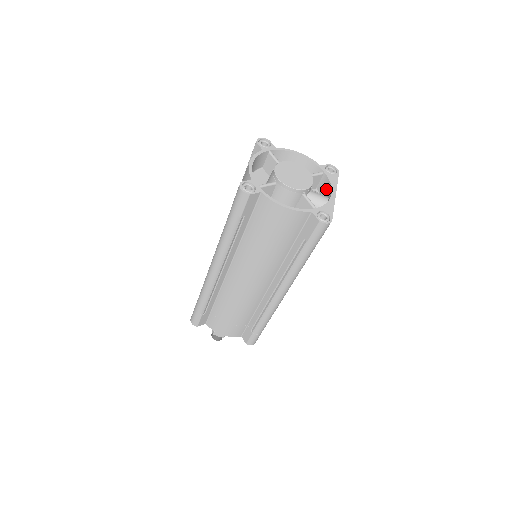
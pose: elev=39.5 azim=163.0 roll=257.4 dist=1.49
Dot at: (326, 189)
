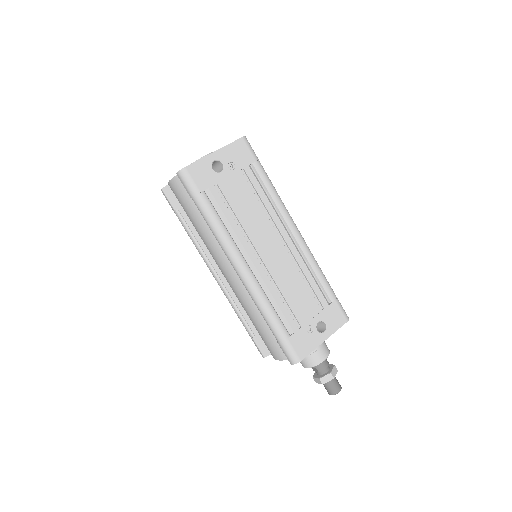
Dot at: occluded
